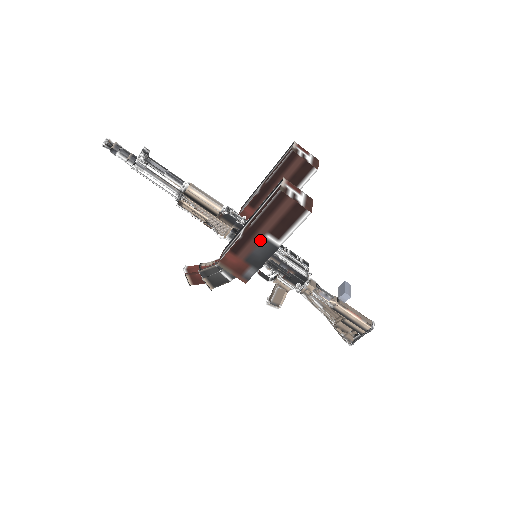
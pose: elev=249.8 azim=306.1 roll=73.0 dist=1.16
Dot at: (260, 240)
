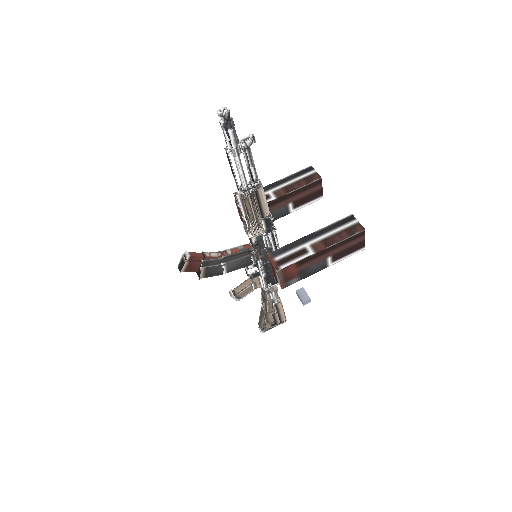
Dot at: (322, 259)
